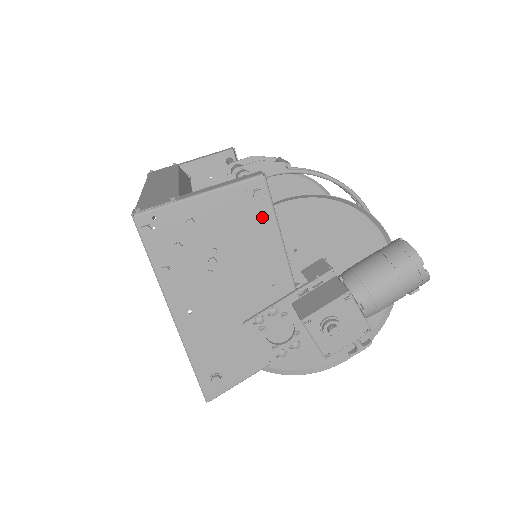
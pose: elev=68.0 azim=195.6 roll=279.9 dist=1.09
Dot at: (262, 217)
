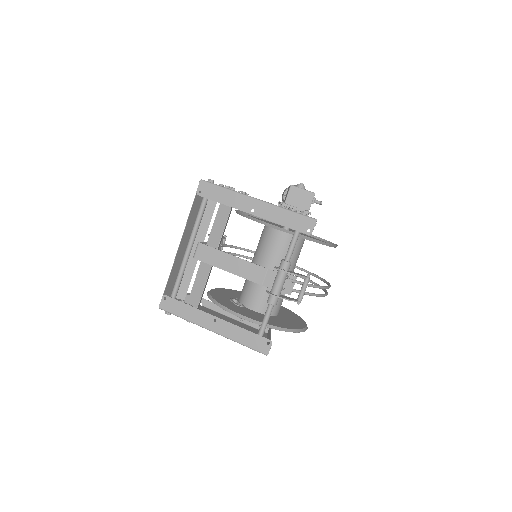
Dot at: occluded
